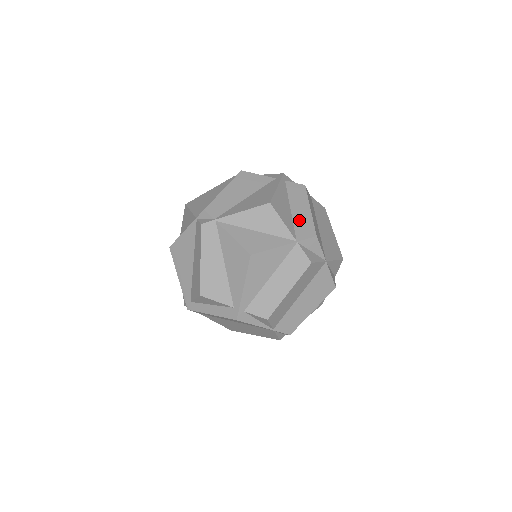
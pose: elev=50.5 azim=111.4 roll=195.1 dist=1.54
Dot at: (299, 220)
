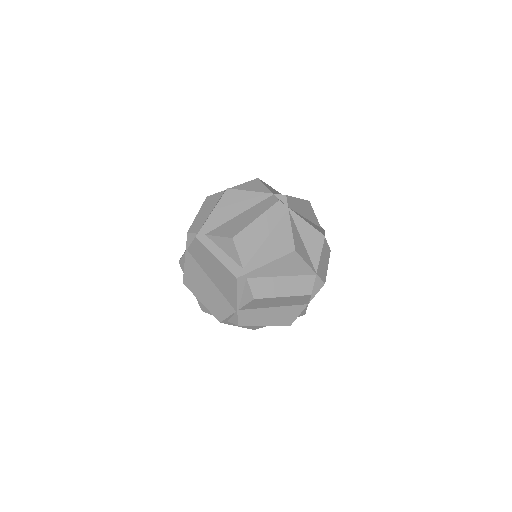
Dot at: (322, 264)
